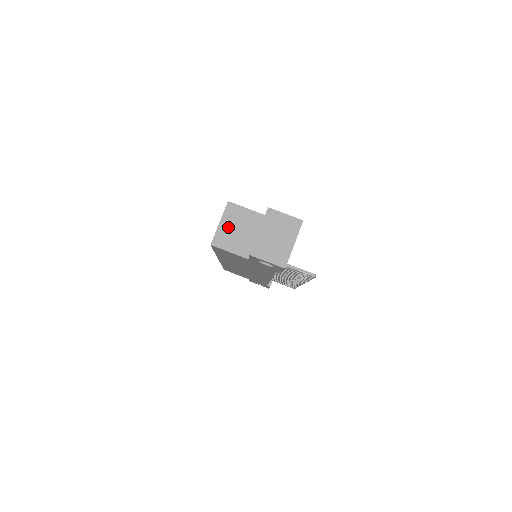
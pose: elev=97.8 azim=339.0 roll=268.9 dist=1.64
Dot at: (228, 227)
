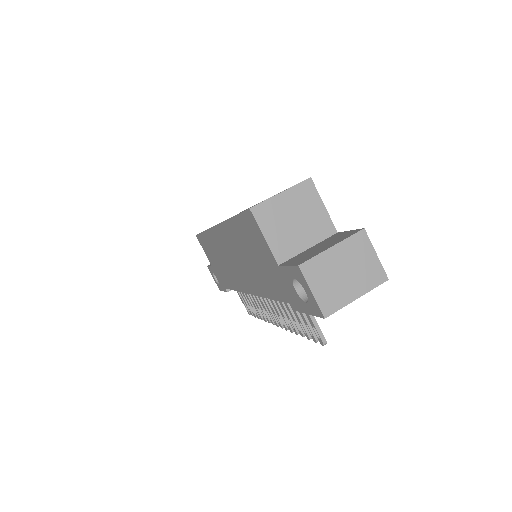
Dot at: (286, 206)
